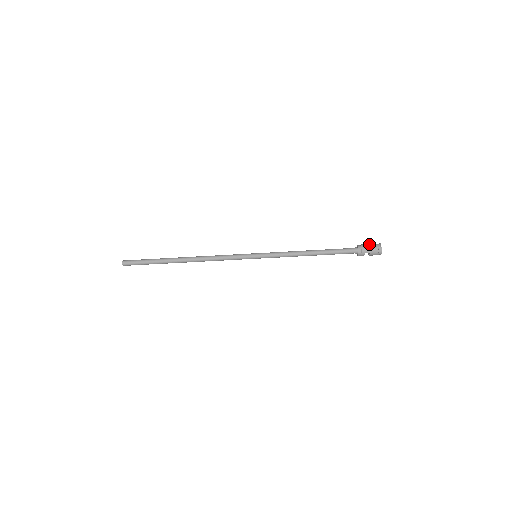
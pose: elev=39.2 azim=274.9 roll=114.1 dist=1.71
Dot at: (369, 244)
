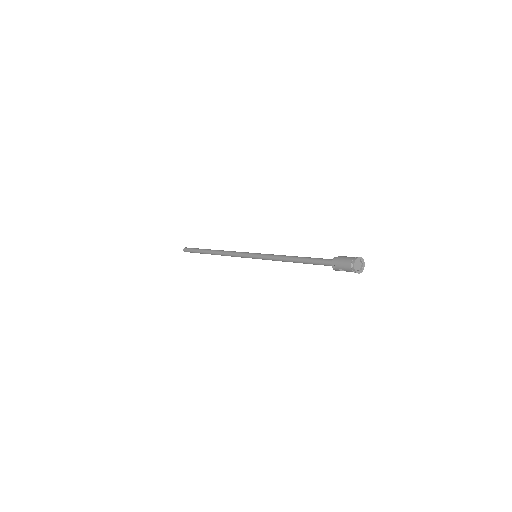
Dot at: (345, 258)
